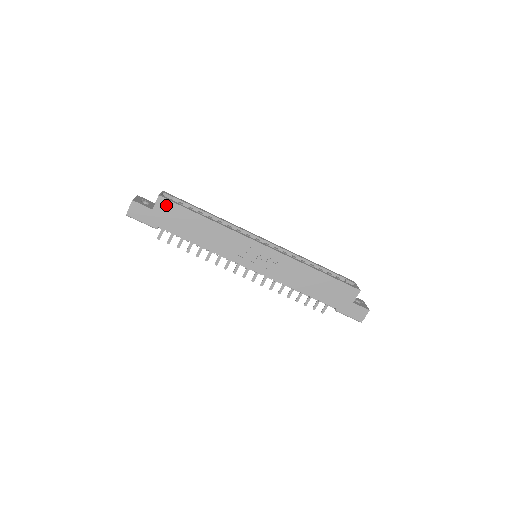
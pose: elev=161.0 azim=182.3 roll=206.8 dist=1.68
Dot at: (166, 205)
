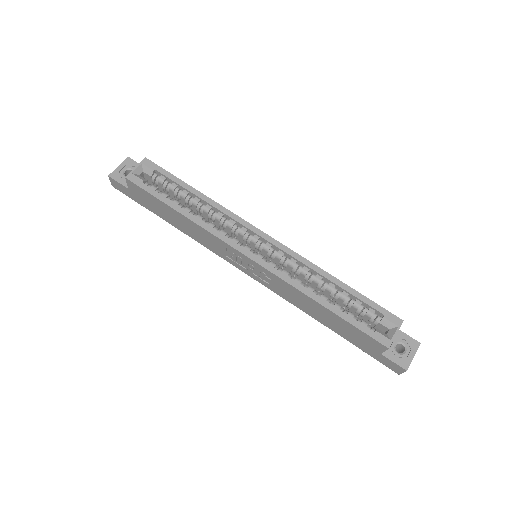
Dot at: (137, 188)
